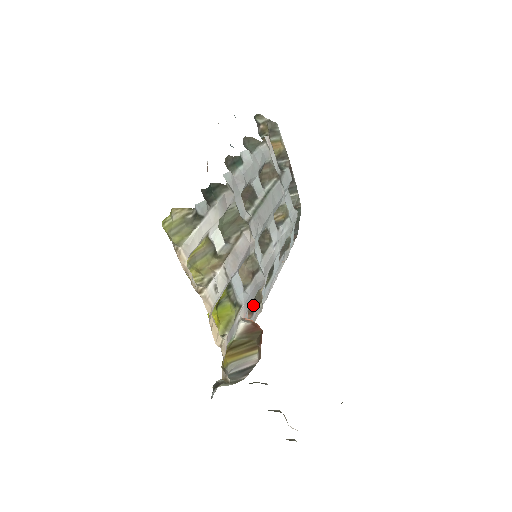
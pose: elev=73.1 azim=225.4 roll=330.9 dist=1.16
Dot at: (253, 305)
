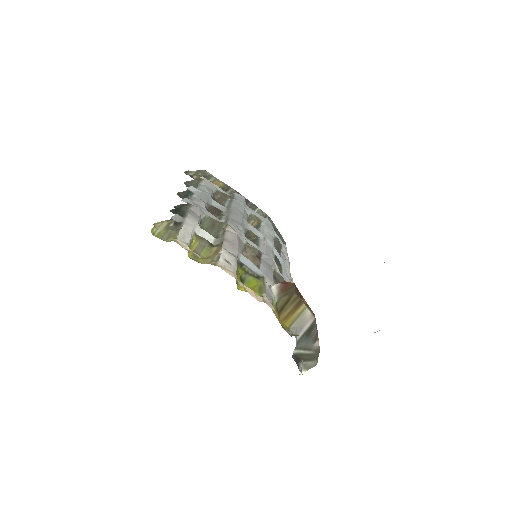
Dot at: occluded
